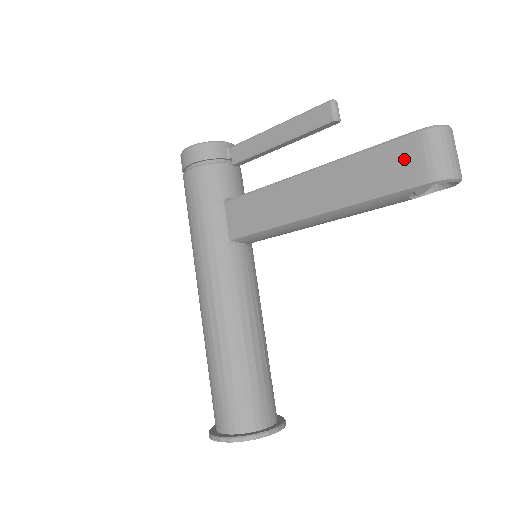
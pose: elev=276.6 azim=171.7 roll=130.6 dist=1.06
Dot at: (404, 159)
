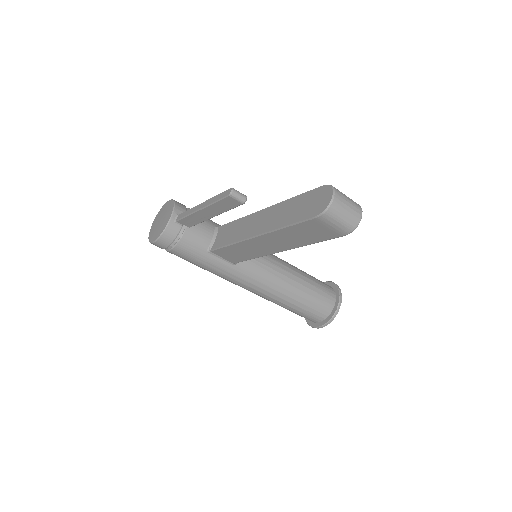
Dot at: (319, 229)
